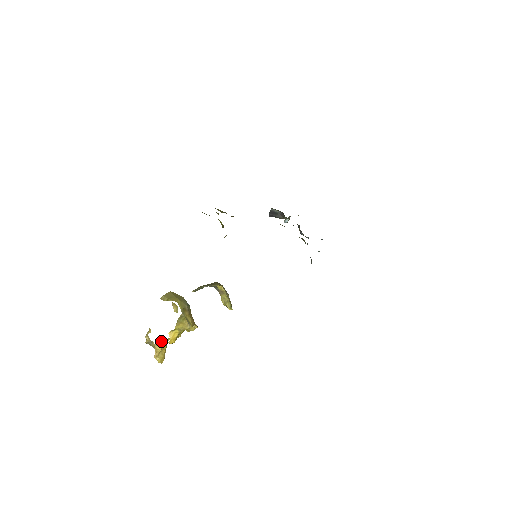
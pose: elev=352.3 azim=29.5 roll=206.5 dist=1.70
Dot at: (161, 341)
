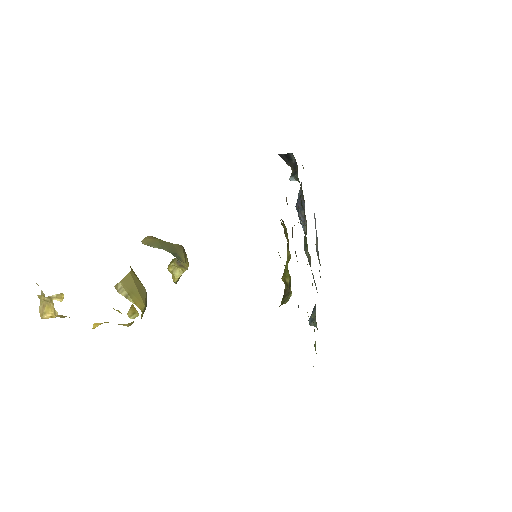
Dot at: occluded
